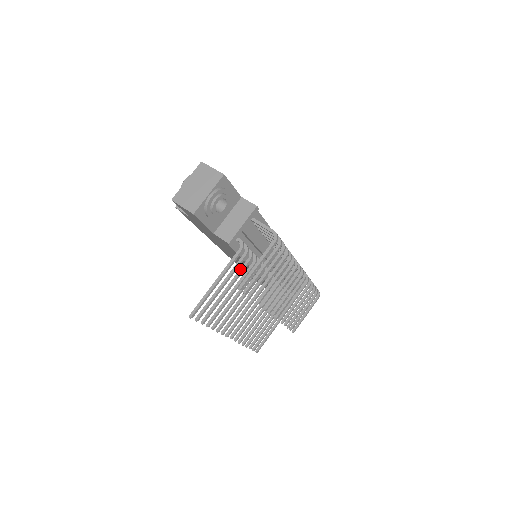
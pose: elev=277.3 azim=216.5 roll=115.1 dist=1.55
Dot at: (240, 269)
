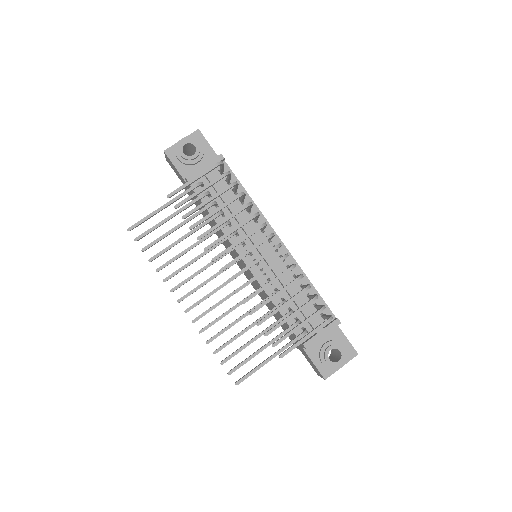
Dot at: (197, 212)
